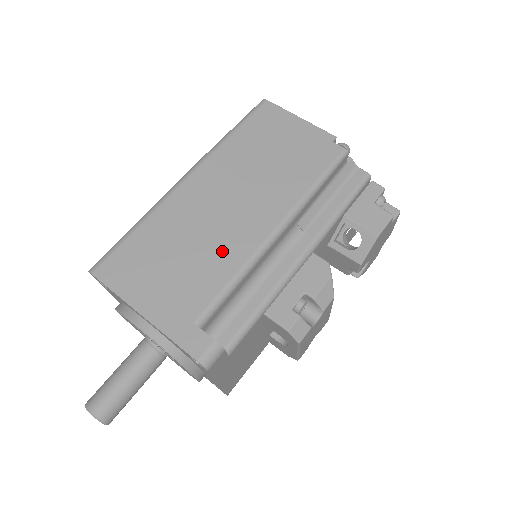
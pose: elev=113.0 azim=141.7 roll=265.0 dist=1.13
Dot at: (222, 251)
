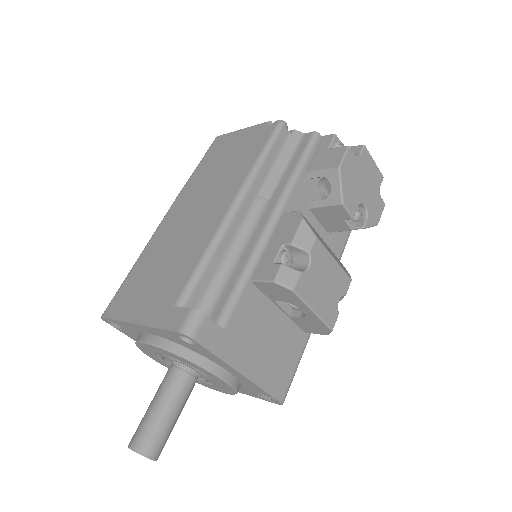
Dot at: (192, 244)
